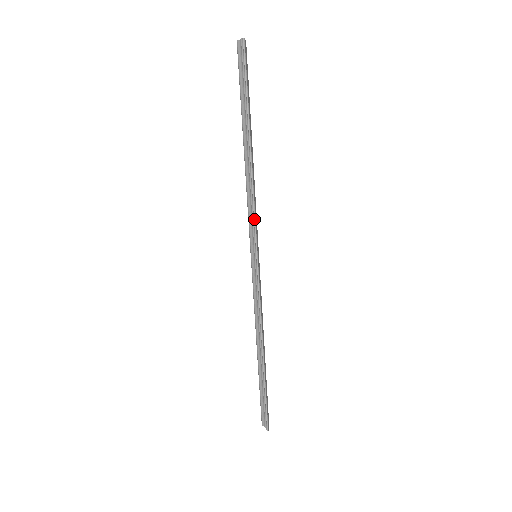
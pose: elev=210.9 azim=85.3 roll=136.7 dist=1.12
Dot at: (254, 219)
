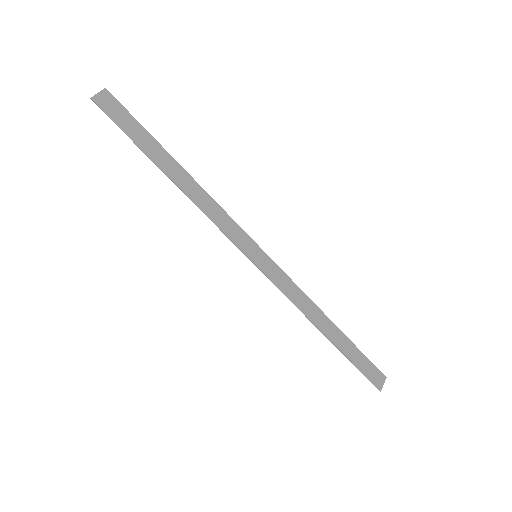
Dot at: (223, 233)
